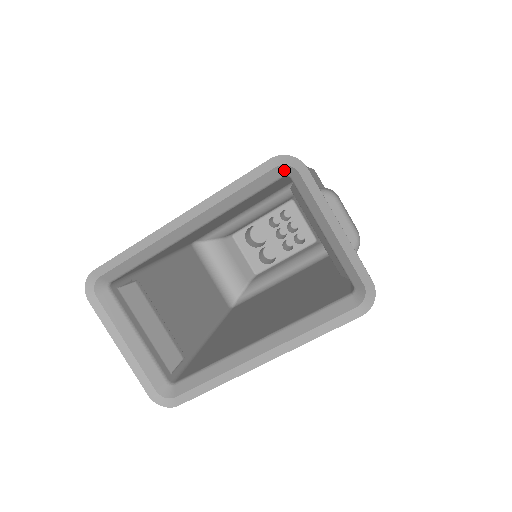
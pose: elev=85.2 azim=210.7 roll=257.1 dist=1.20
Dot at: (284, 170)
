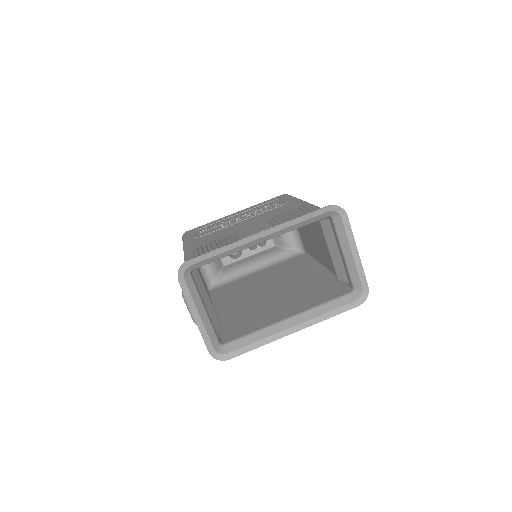
Dot at: (331, 213)
